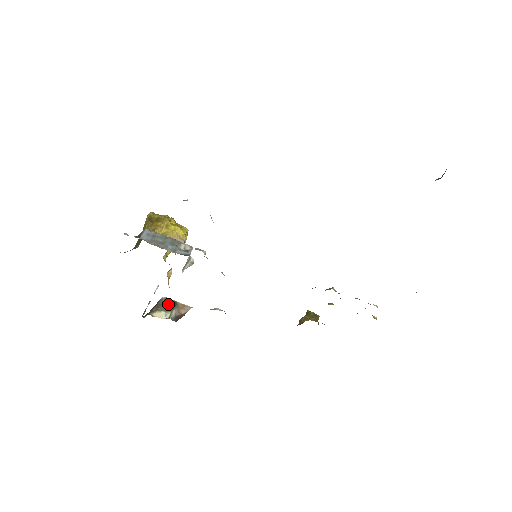
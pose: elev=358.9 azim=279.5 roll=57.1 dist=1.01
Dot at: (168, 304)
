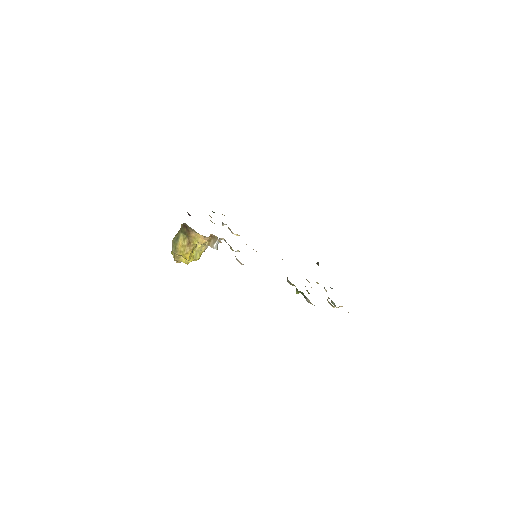
Dot at: occluded
